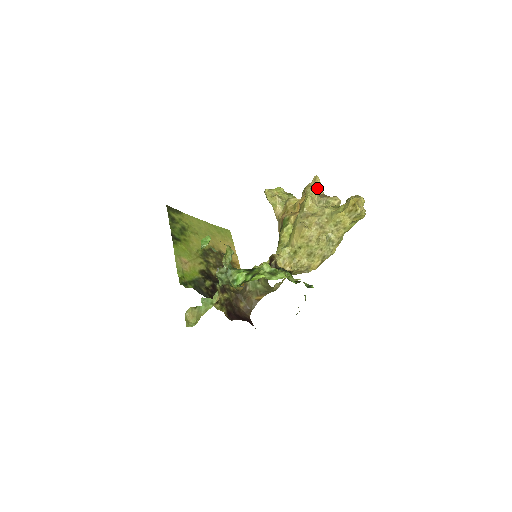
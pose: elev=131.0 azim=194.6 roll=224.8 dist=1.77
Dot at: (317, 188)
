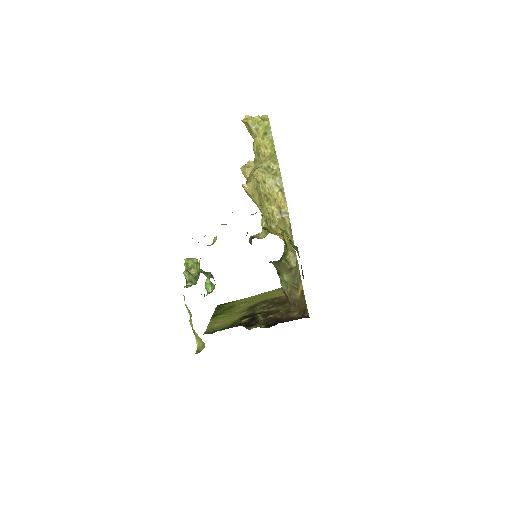
Dot at: occluded
